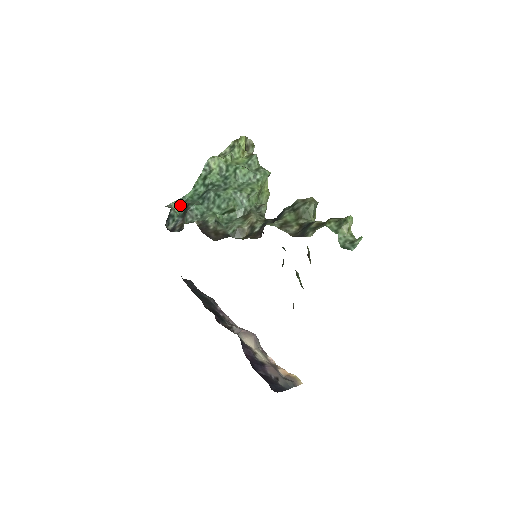
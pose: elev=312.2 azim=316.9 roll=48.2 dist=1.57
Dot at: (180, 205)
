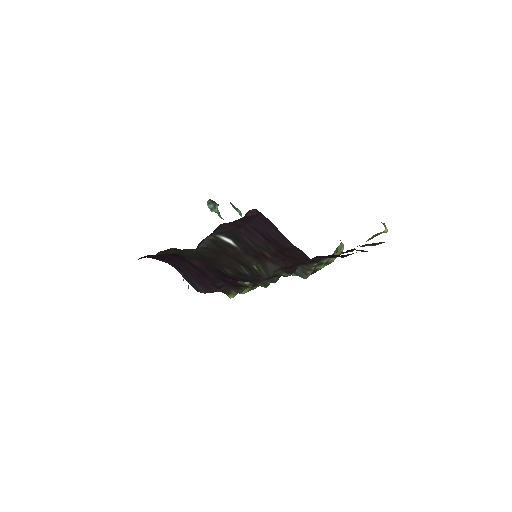
Dot at: (220, 217)
